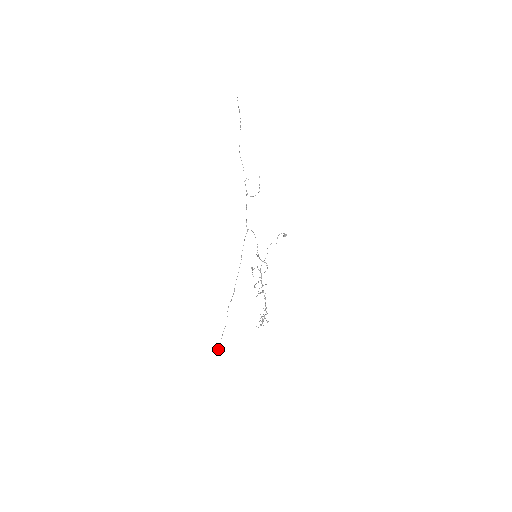
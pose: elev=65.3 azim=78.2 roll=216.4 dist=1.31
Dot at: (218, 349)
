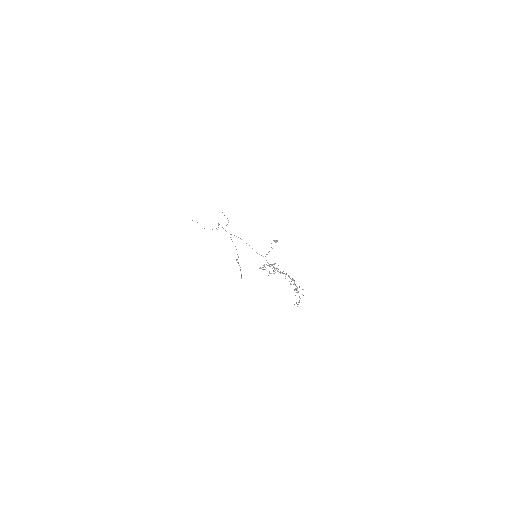
Dot at: occluded
